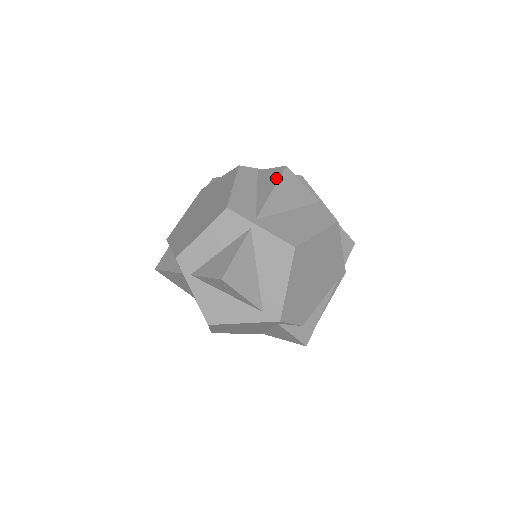
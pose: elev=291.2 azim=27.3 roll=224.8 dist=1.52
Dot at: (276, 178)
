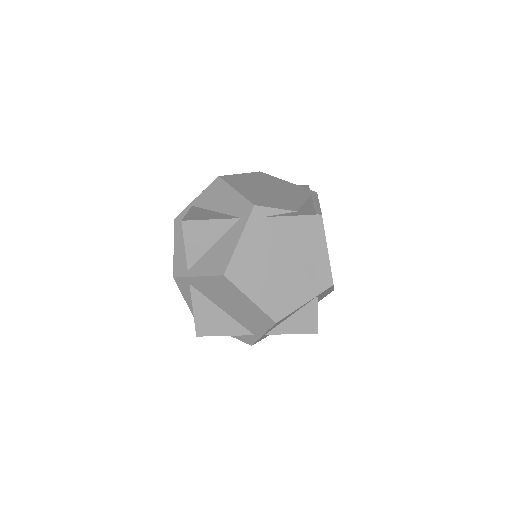
Dot at: occluded
